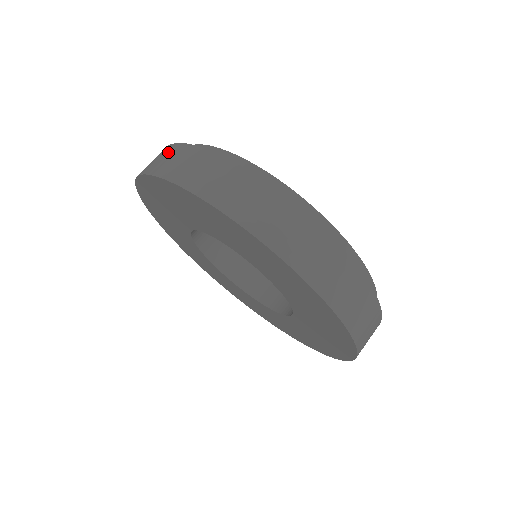
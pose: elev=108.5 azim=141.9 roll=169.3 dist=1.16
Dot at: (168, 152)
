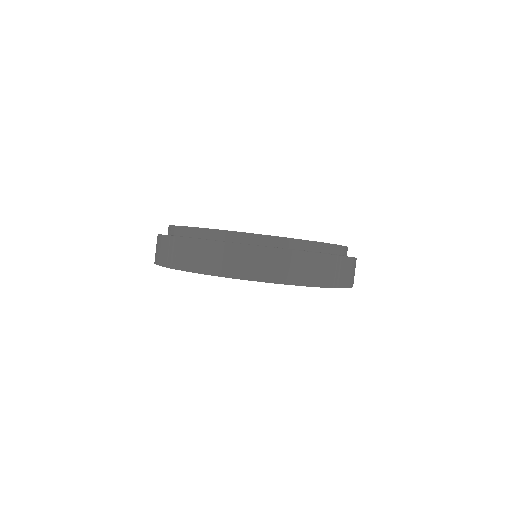
Dot at: (207, 250)
